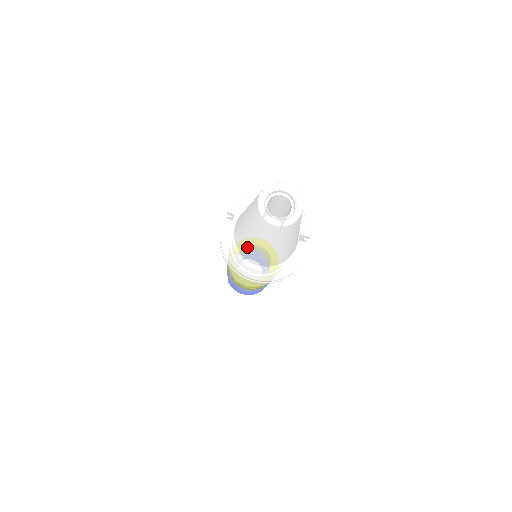
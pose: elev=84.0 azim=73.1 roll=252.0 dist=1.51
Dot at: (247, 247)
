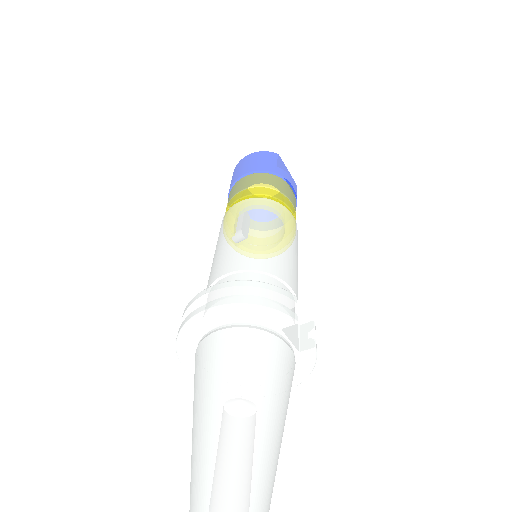
Dot at: occluded
